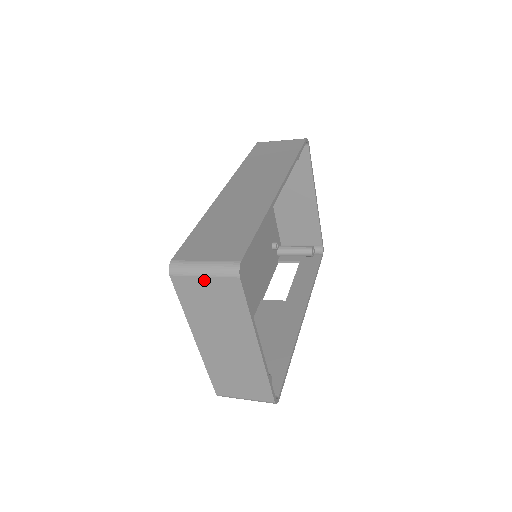
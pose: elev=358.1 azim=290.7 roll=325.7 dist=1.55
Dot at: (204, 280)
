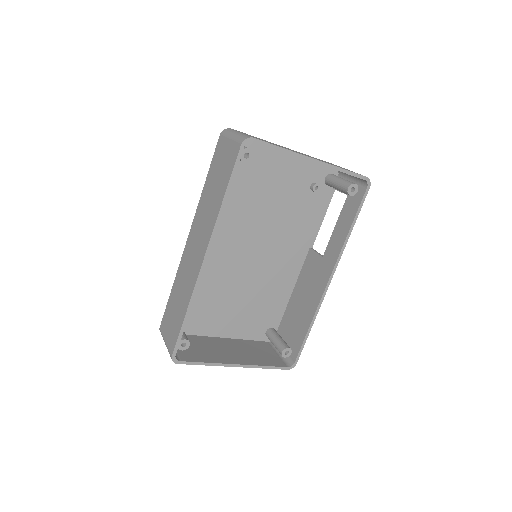
Dot at: occluded
